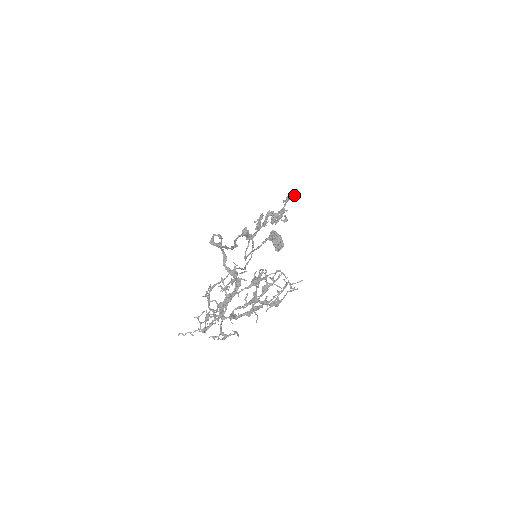
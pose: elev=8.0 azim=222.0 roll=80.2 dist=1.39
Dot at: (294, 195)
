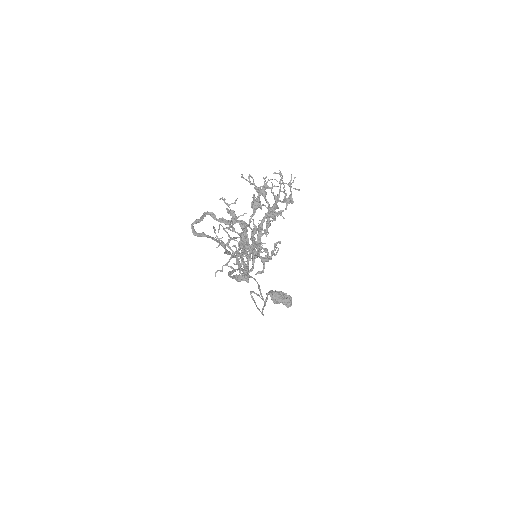
Dot at: (254, 227)
